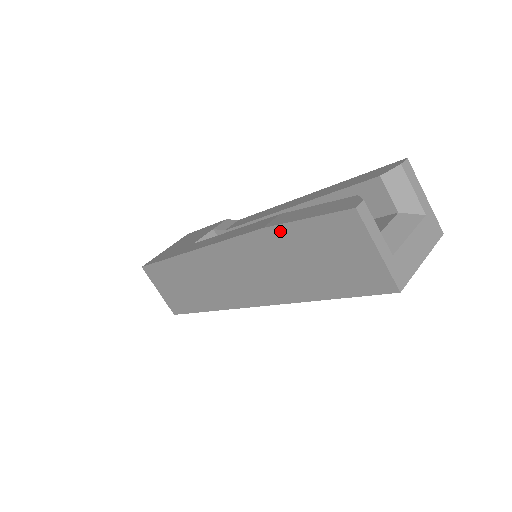
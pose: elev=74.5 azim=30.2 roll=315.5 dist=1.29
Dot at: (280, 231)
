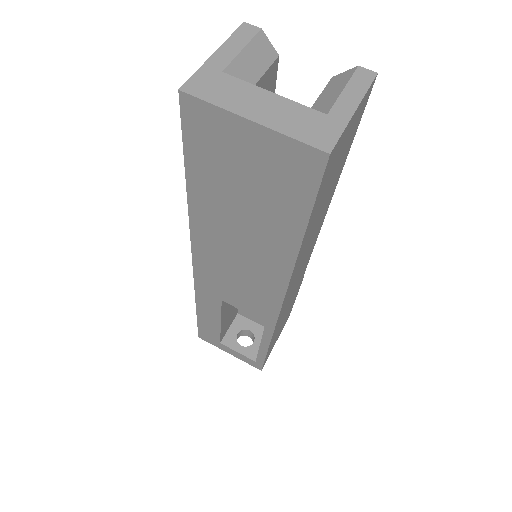
Dot at: occluded
